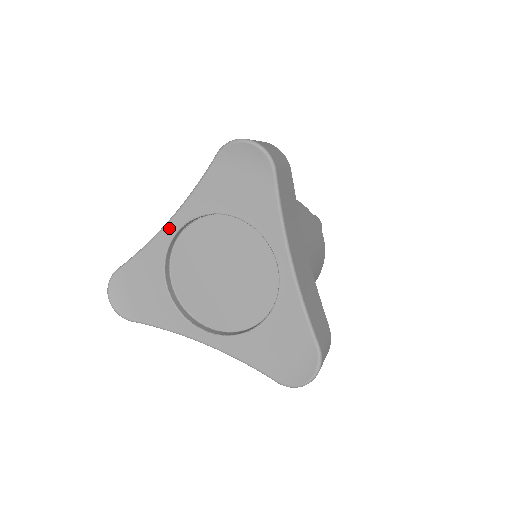
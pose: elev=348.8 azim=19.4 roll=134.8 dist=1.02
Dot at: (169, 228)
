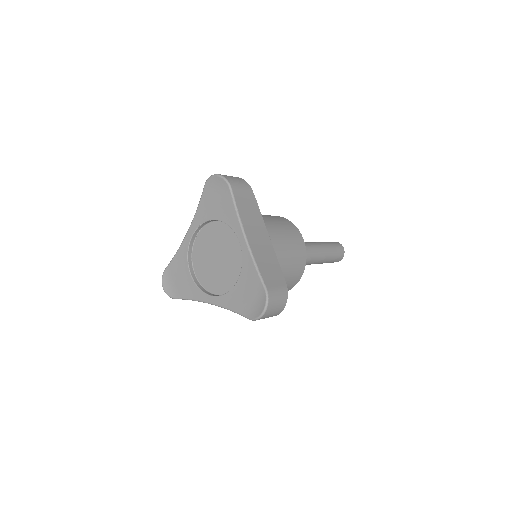
Dot at: (188, 236)
